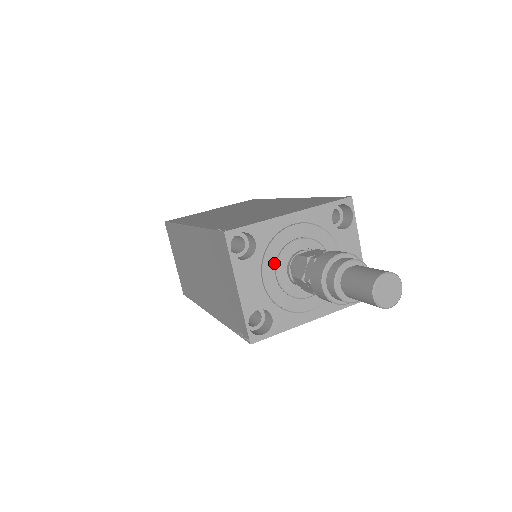
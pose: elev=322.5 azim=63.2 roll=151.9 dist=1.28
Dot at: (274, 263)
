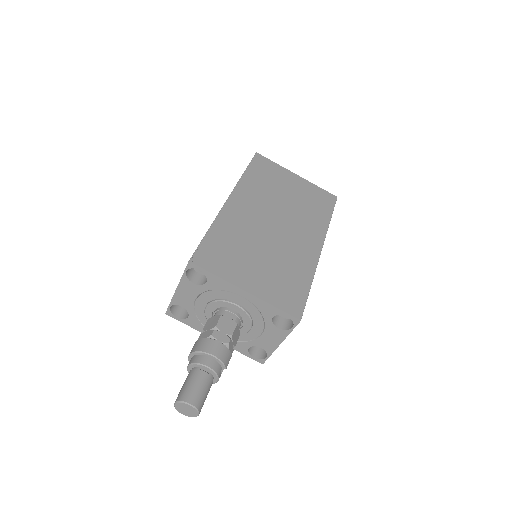
Dot at: (211, 299)
